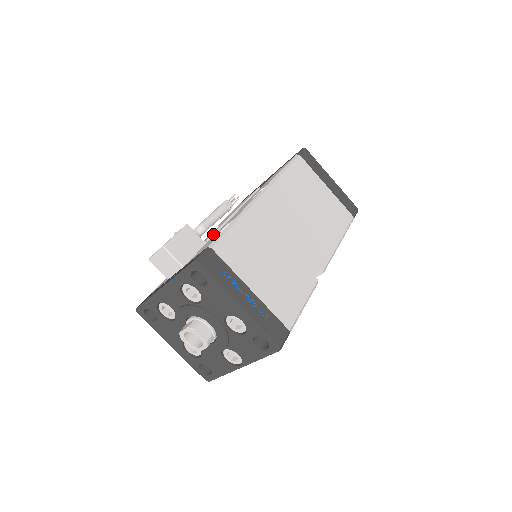
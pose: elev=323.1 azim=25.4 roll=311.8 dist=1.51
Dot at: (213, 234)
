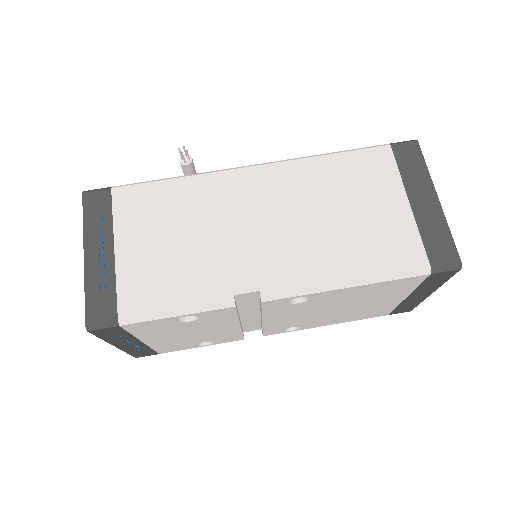
Dot at: occluded
